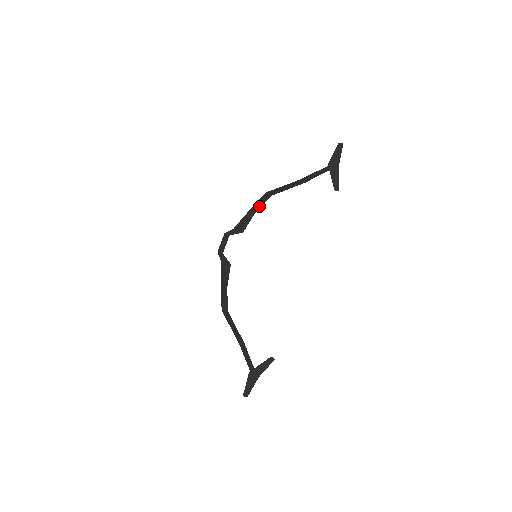
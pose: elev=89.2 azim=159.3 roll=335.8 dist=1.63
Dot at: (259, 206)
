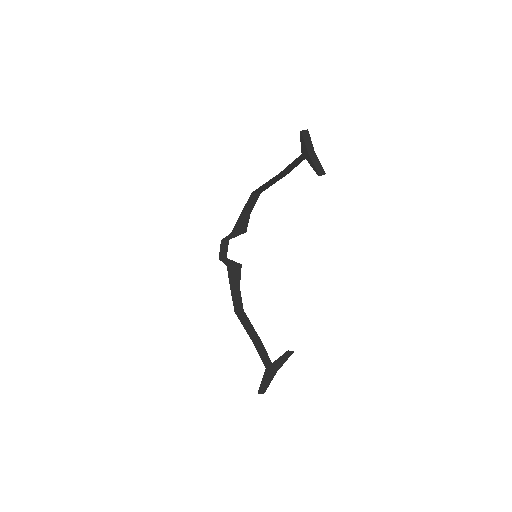
Dot at: (252, 205)
